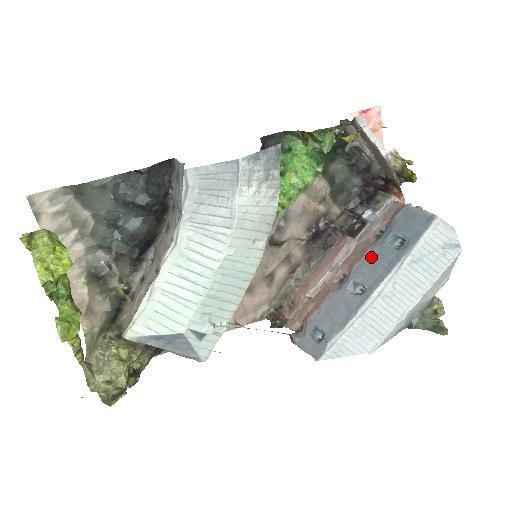
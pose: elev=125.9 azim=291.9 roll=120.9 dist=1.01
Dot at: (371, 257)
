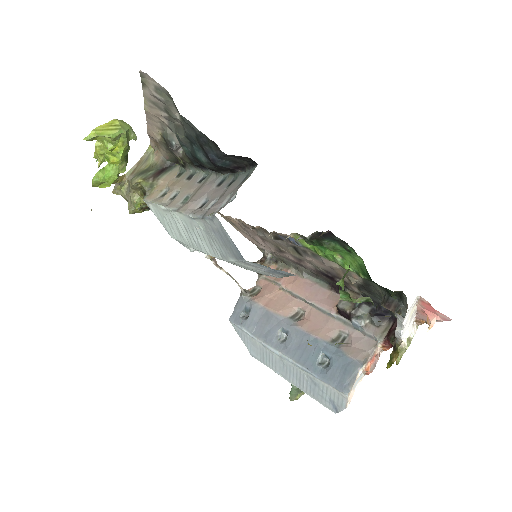
Dot at: (309, 341)
